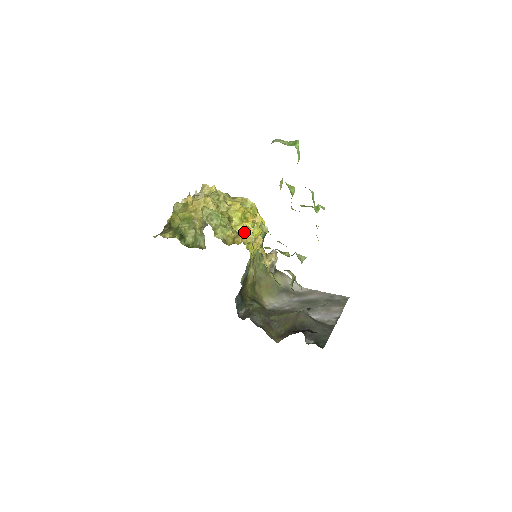
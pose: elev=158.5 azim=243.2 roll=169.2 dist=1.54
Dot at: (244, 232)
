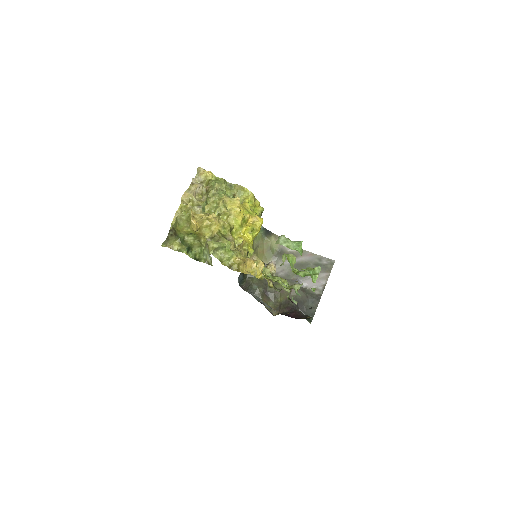
Dot at: (248, 266)
